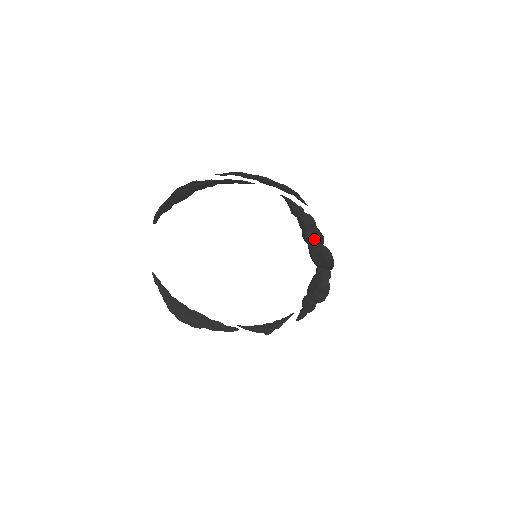
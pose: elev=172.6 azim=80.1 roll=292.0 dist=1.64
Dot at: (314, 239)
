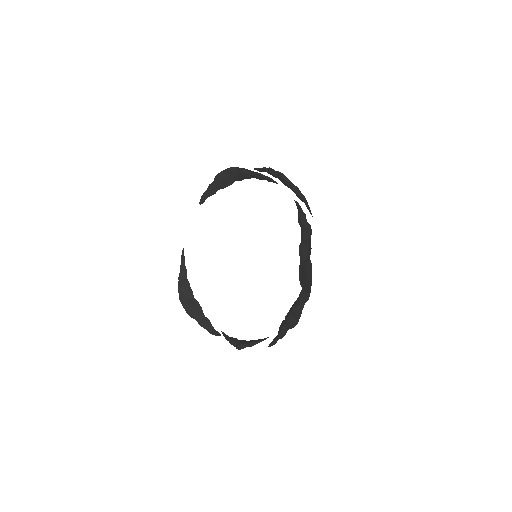
Dot at: (304, 250)
